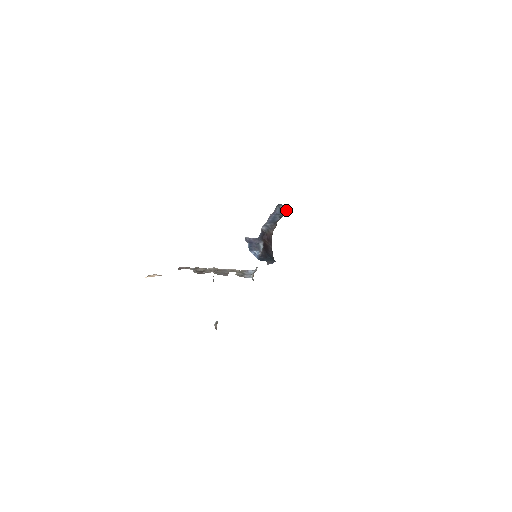
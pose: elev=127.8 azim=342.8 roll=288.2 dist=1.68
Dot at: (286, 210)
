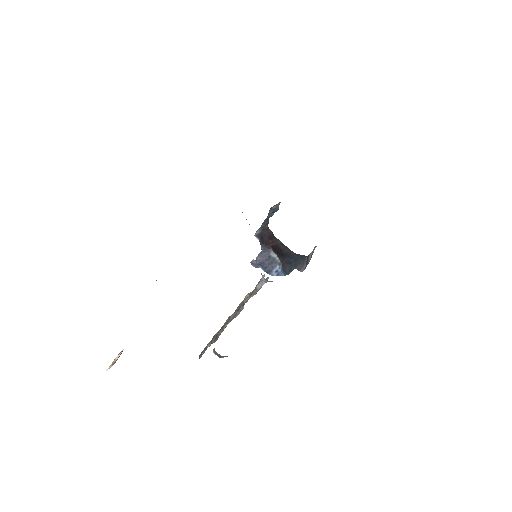
Dot at: (279, 204)
